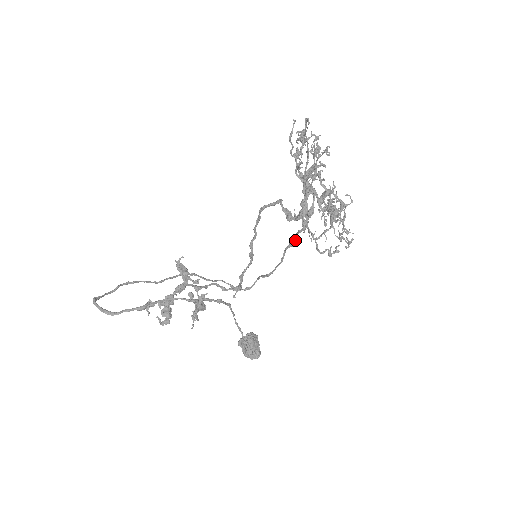
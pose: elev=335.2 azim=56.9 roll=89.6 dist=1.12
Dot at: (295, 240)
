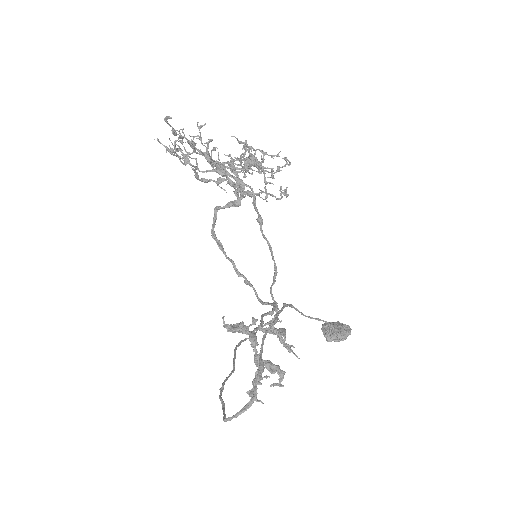
Dot at: (259, 214)
